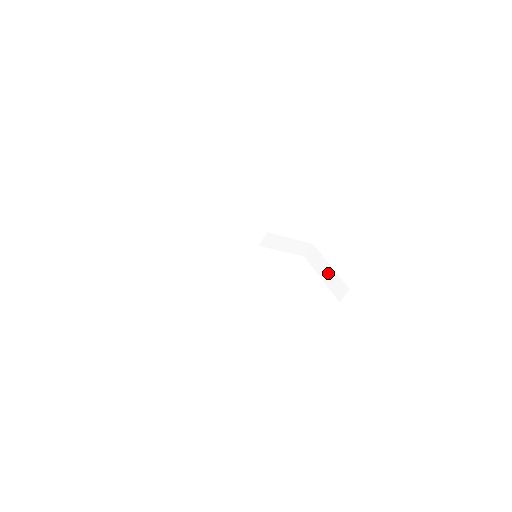
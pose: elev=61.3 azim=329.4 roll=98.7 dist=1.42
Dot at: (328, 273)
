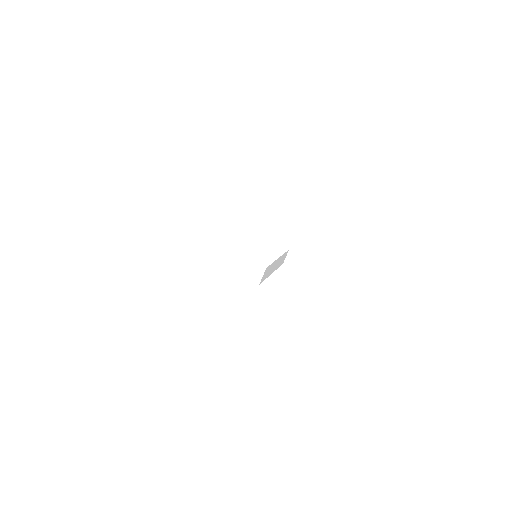
Dot at: occluded
